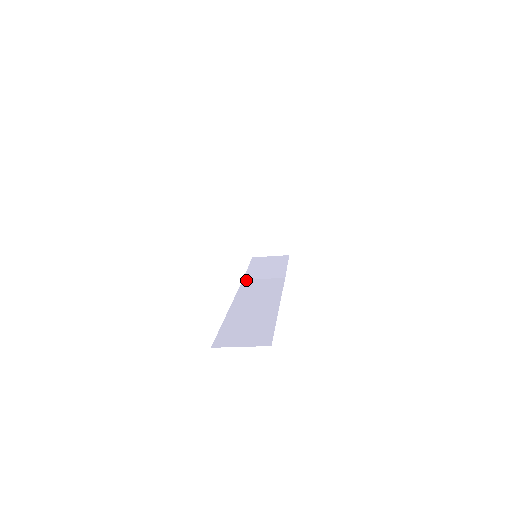
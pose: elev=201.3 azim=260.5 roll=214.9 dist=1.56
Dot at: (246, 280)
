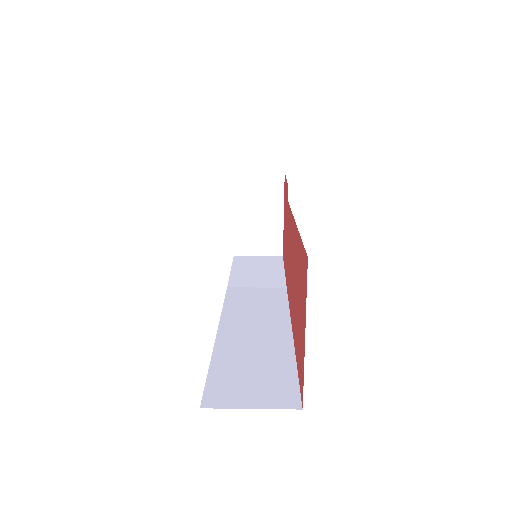
Dot at: (232, 288)
